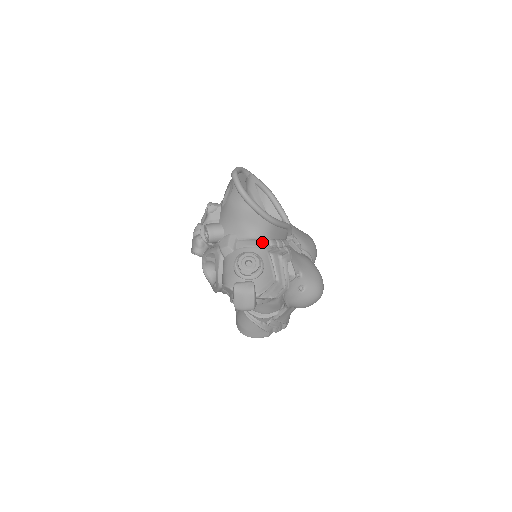
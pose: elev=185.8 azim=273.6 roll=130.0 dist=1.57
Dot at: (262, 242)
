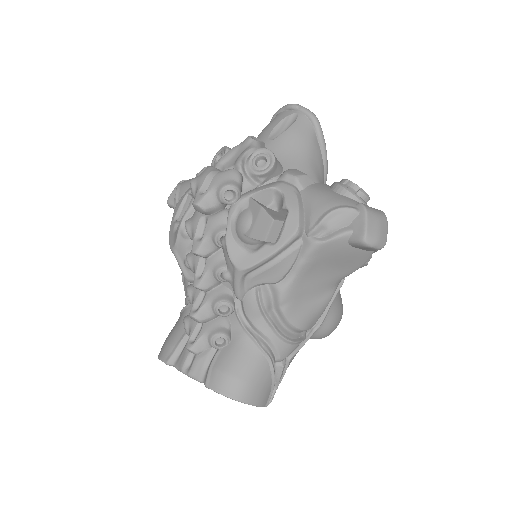
Dot at: occluded
